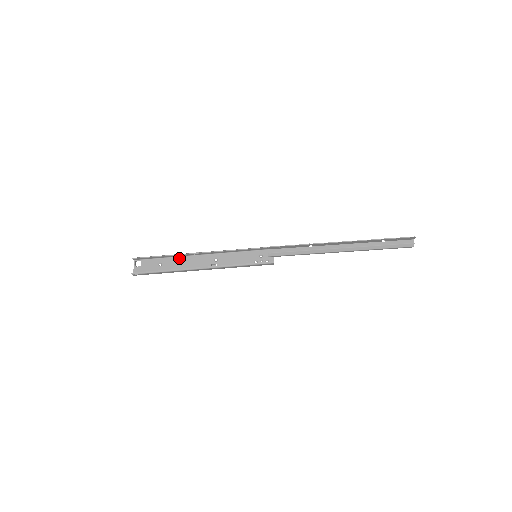
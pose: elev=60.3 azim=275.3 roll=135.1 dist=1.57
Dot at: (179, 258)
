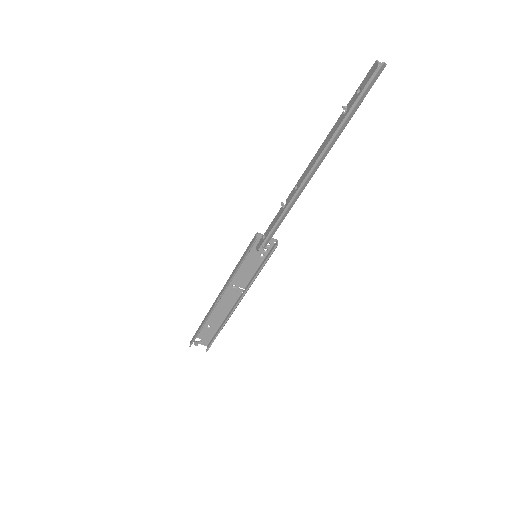
Dot at: occluded
